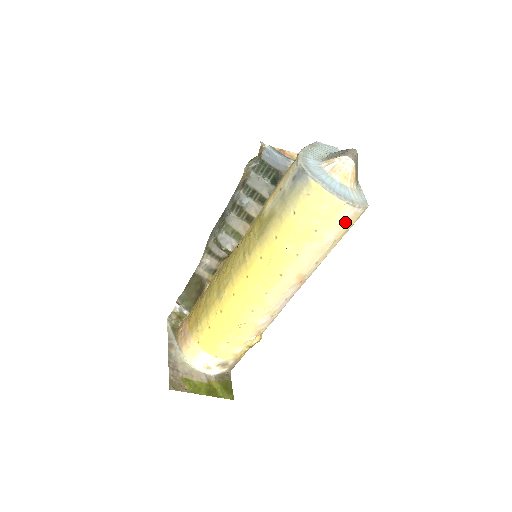
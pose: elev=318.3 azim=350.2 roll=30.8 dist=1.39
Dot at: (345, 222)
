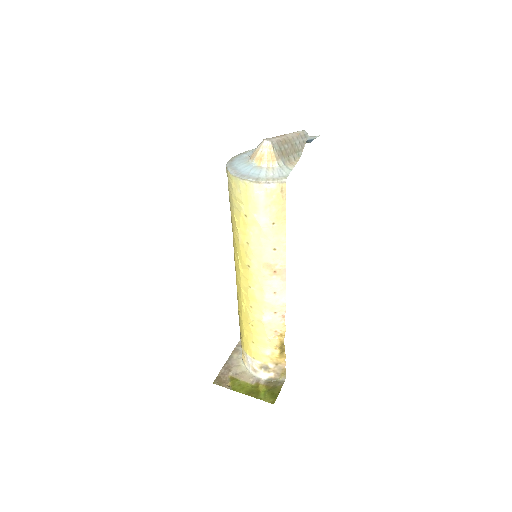
Dot at: (266, 201)
